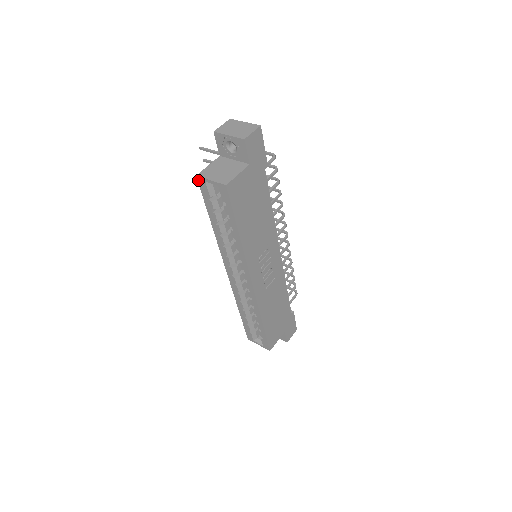
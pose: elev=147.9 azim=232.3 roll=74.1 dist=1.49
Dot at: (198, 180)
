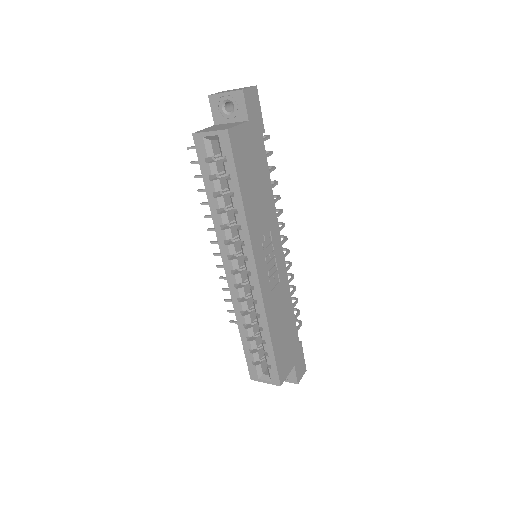
Dot at: (194, 139)
